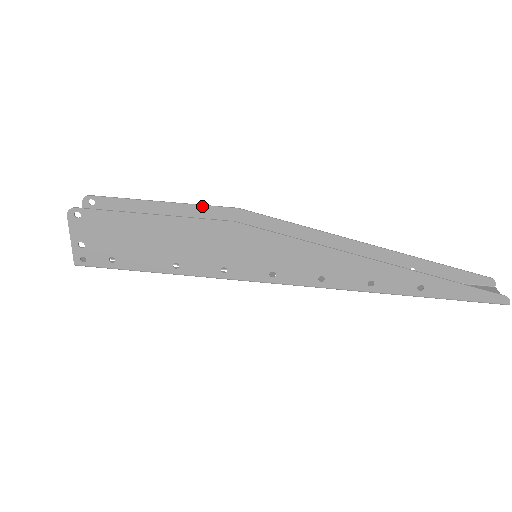
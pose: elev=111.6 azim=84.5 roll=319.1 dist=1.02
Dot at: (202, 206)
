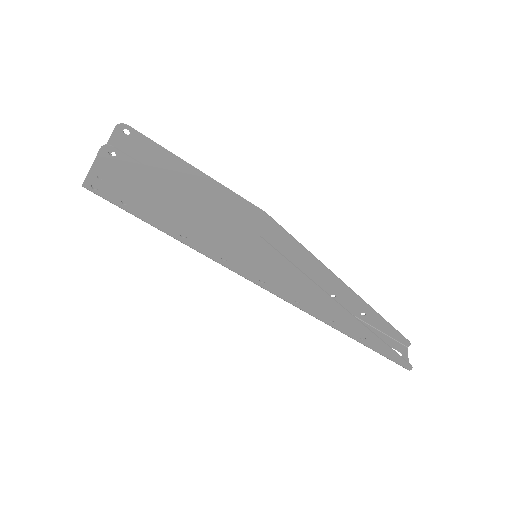
Dot at: (234, 194)
